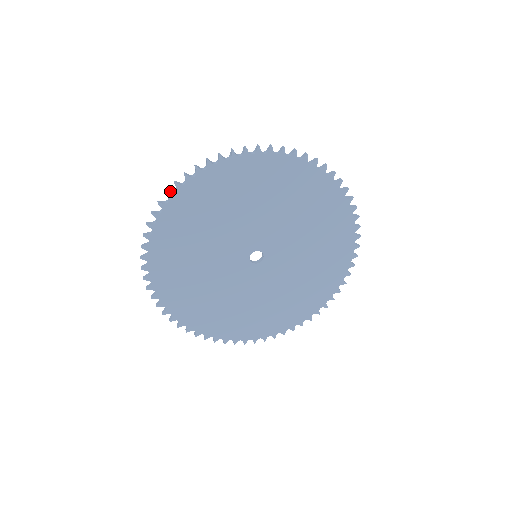
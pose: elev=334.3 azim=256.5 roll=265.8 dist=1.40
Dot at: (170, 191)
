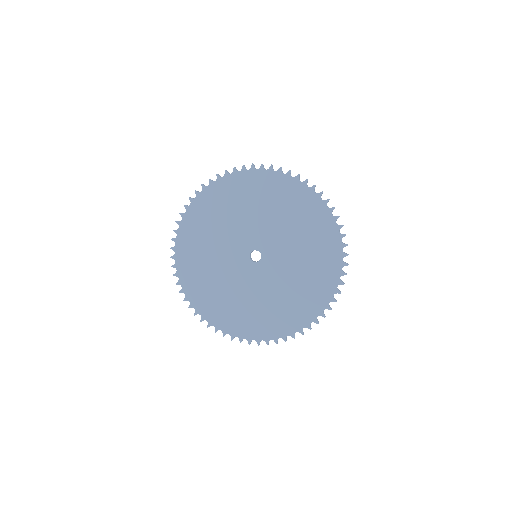
Dot at: (193, 198)
